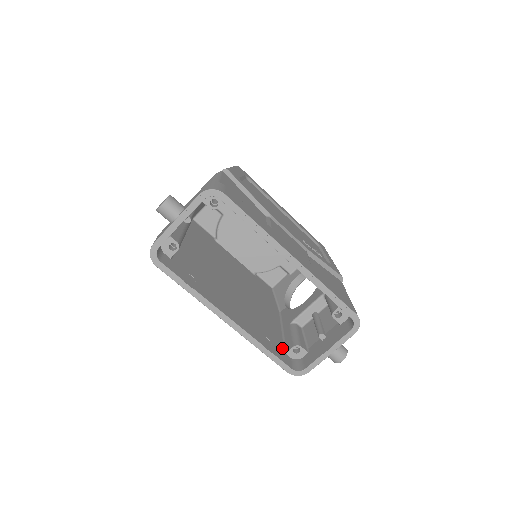
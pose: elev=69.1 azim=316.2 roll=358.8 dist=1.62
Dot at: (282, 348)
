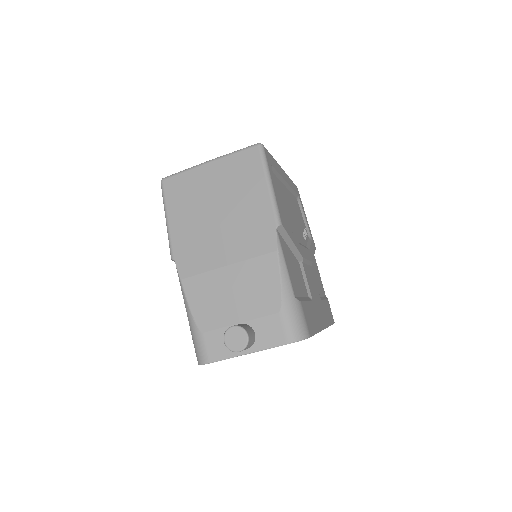
Dot at: occluded
